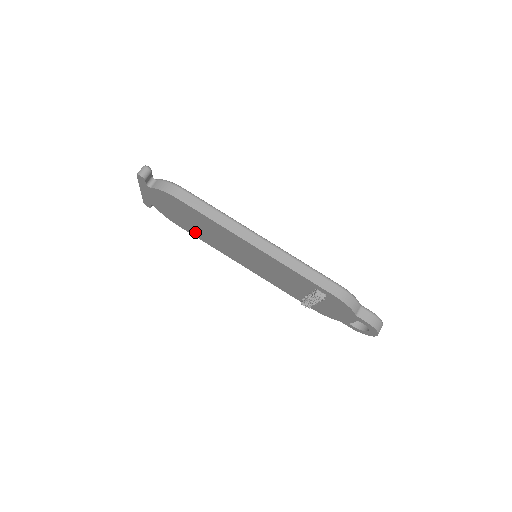
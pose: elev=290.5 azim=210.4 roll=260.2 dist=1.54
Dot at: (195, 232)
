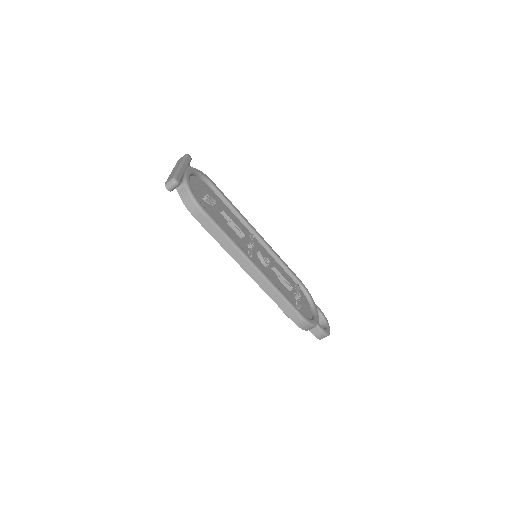
Dot at: occluded
